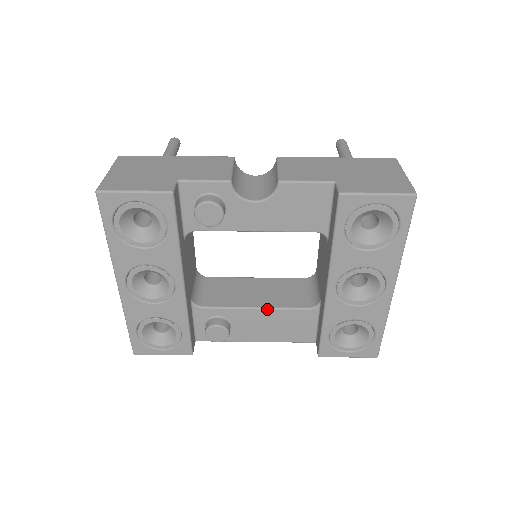
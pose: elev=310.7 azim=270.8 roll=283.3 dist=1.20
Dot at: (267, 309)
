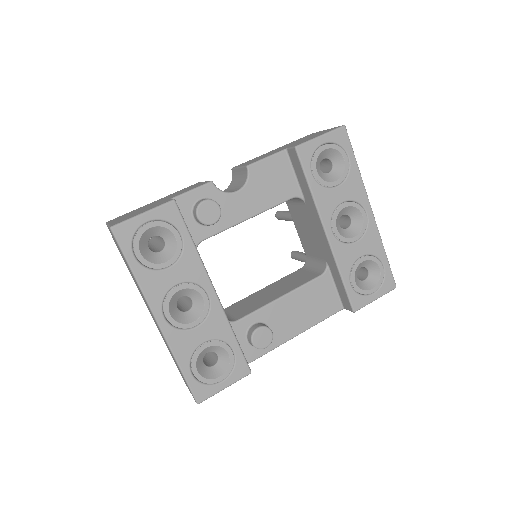
Dot at: (290, 293)
